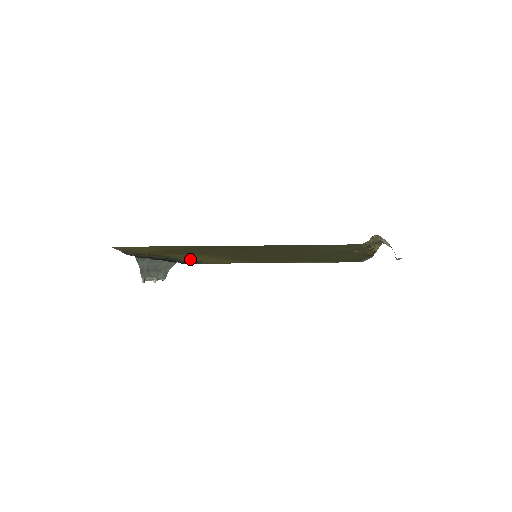
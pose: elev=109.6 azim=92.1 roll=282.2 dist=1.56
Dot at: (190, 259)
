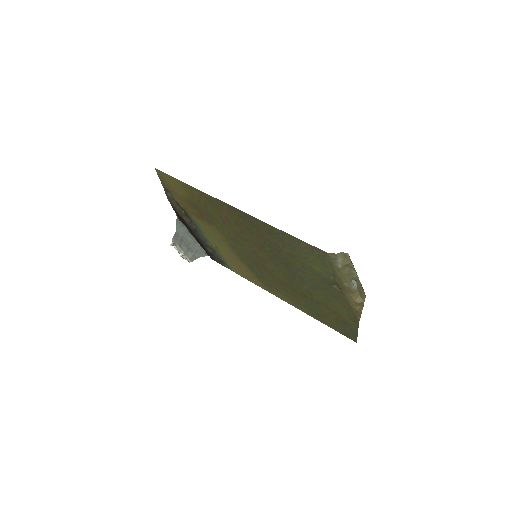
Dot at: (213, 244)
